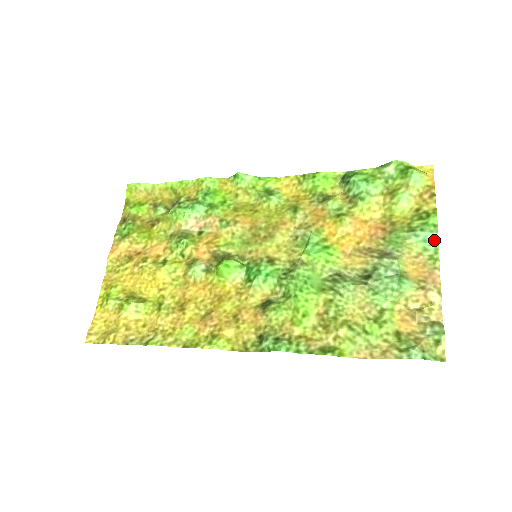
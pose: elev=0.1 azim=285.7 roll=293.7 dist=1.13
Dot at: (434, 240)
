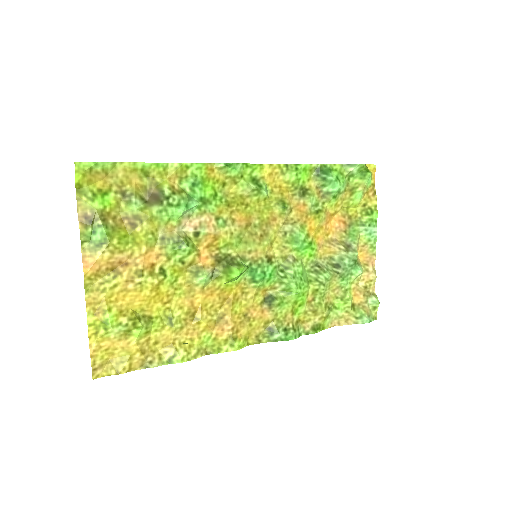
Dot at: (375, 233)
